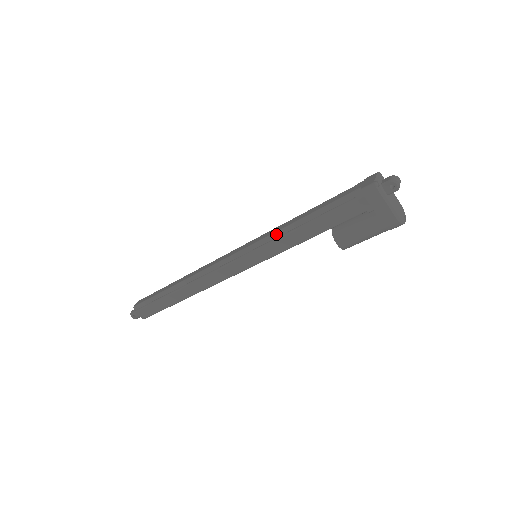
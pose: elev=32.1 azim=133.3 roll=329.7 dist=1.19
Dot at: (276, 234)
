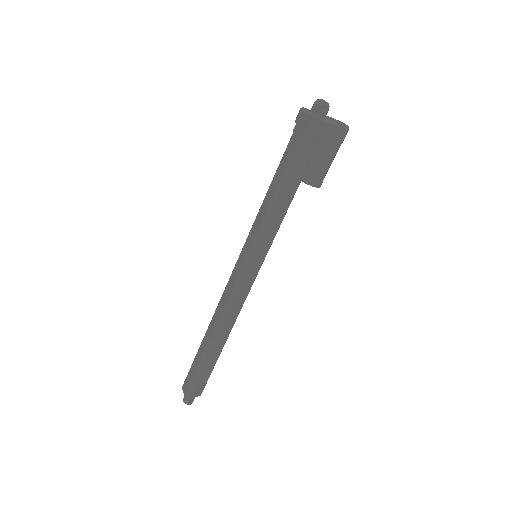
Dot at: (263, 224)
